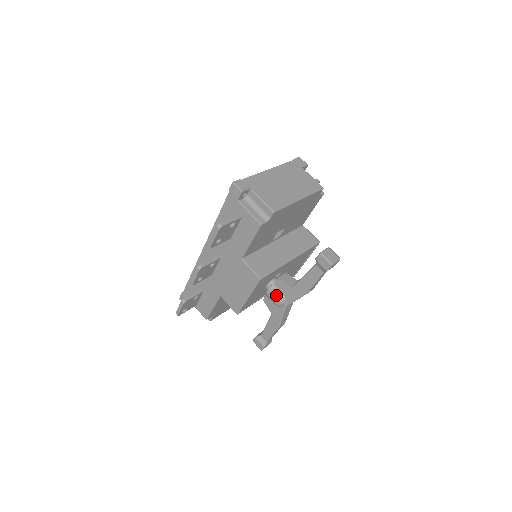
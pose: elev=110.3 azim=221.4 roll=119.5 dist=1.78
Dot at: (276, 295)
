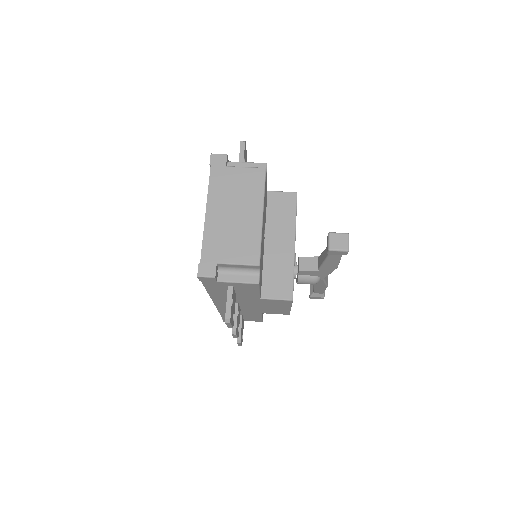
Dot at: (308, 281)
